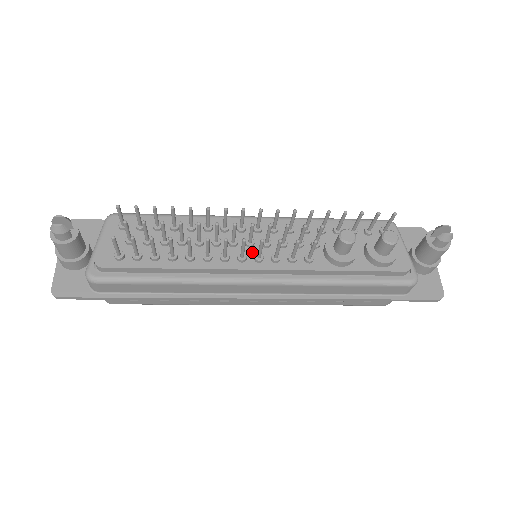
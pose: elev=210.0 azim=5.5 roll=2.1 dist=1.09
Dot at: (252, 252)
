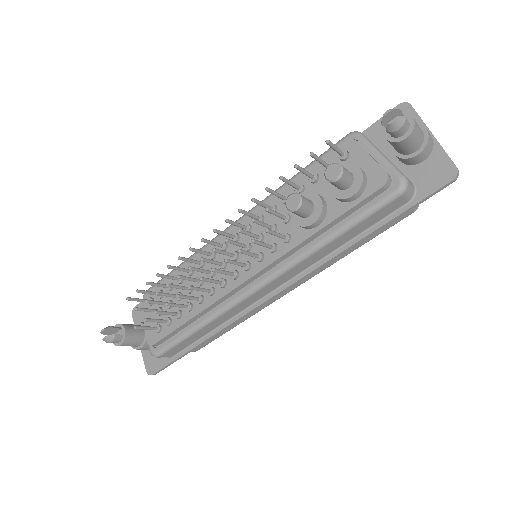
Dot at: occluded
